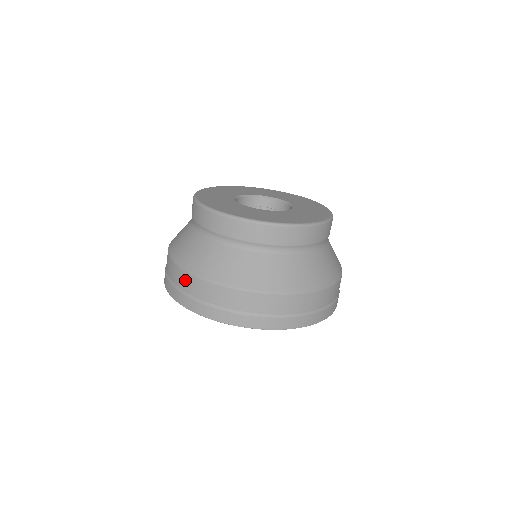
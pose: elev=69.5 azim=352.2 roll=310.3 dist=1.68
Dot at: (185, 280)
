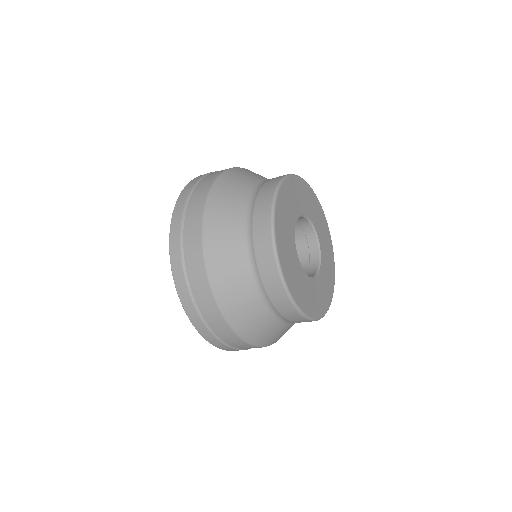
Dot at: (195, 259)
